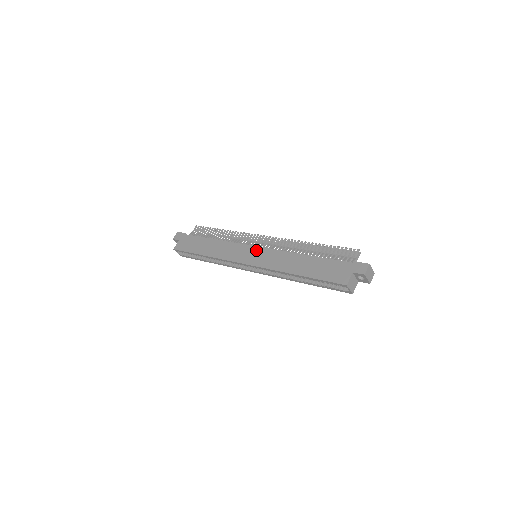
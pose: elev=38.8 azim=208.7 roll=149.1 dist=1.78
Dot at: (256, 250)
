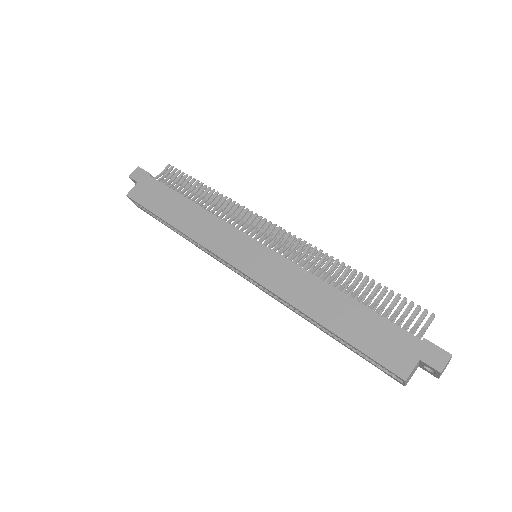
Dot at: (259, 250)
